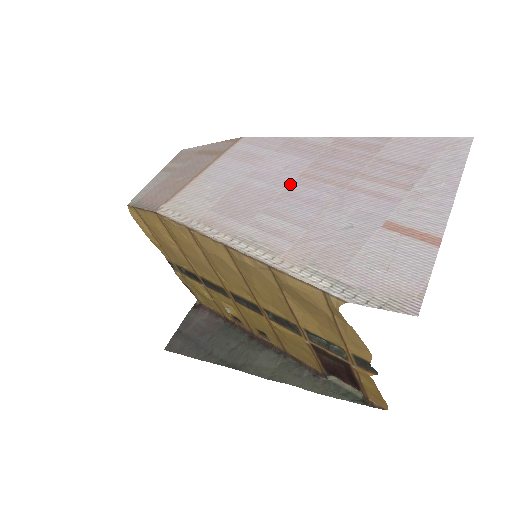
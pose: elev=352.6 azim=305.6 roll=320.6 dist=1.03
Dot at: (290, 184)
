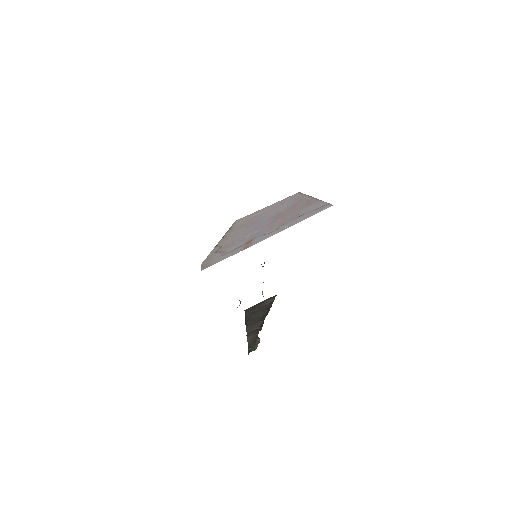
Dot at: (268, 217)
